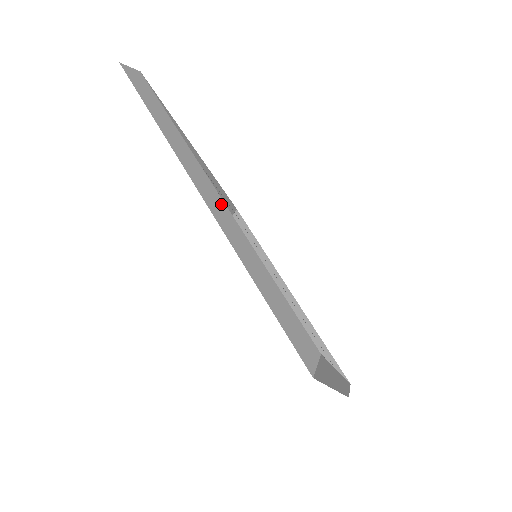
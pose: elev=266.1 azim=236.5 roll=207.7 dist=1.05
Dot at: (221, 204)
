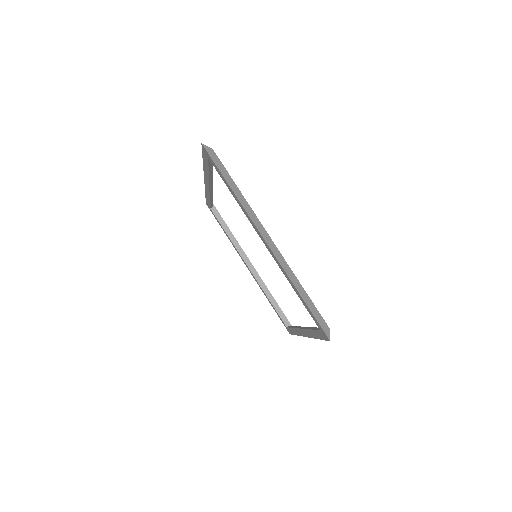
Dot at: occluded
